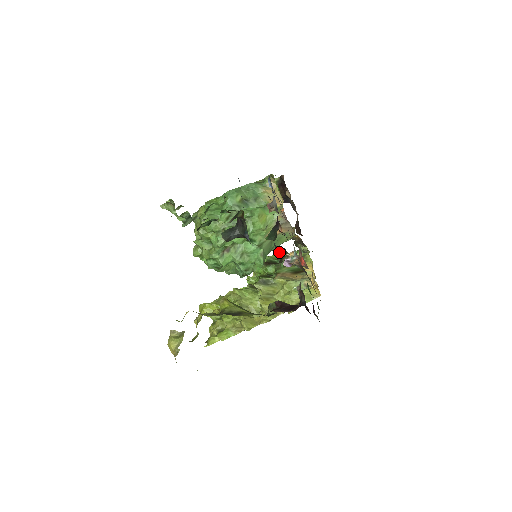
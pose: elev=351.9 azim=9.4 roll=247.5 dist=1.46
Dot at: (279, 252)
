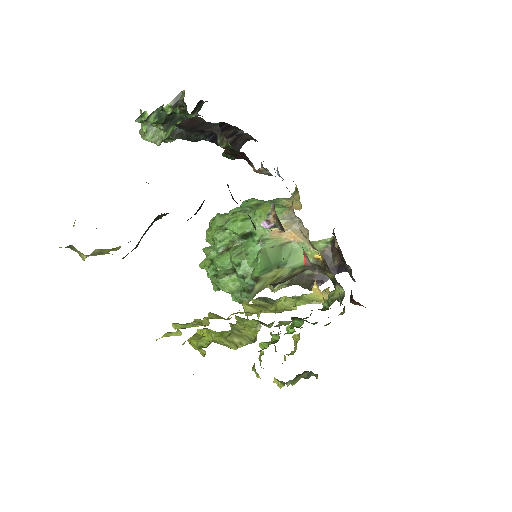
Dot at: (218, 141)
